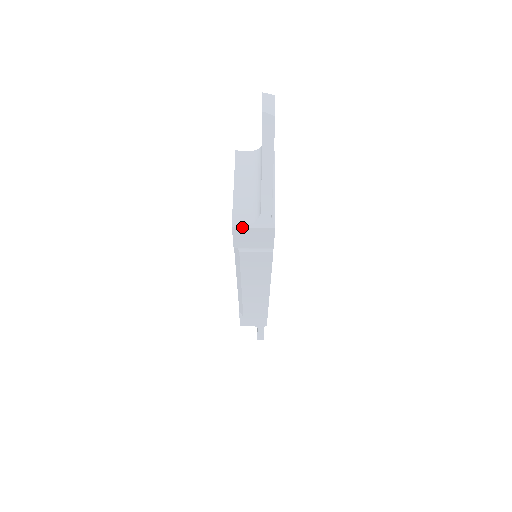
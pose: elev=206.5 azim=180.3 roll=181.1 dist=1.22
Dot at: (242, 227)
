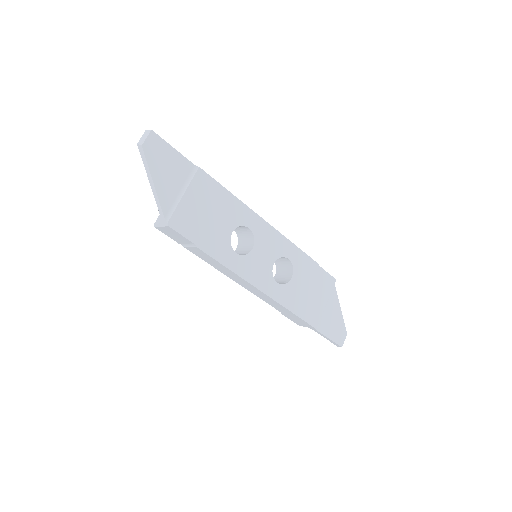
Dot at: (158, 227)
